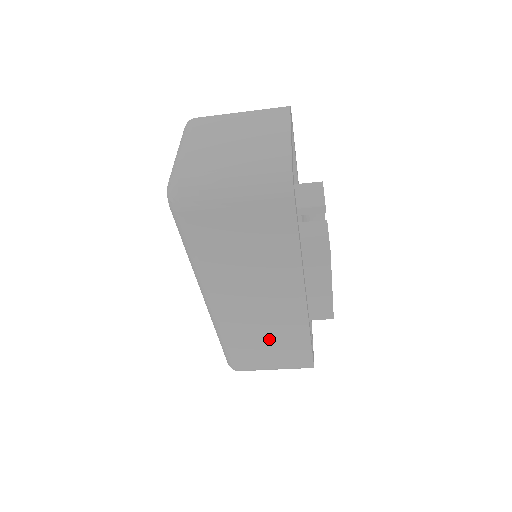
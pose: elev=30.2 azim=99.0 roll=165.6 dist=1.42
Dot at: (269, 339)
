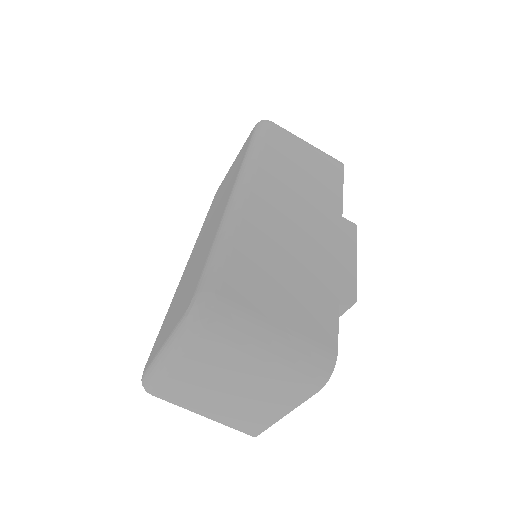
Dot at: (290, 265)
